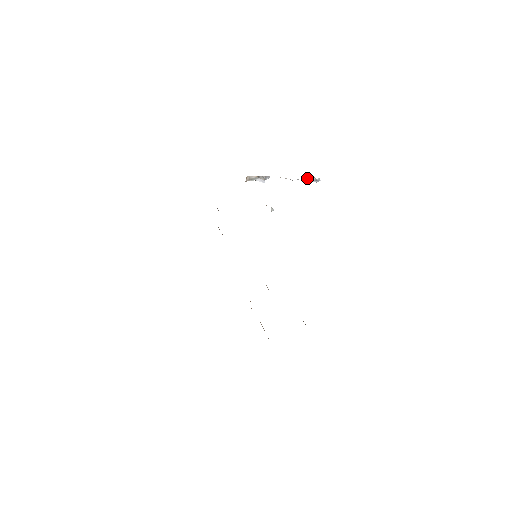
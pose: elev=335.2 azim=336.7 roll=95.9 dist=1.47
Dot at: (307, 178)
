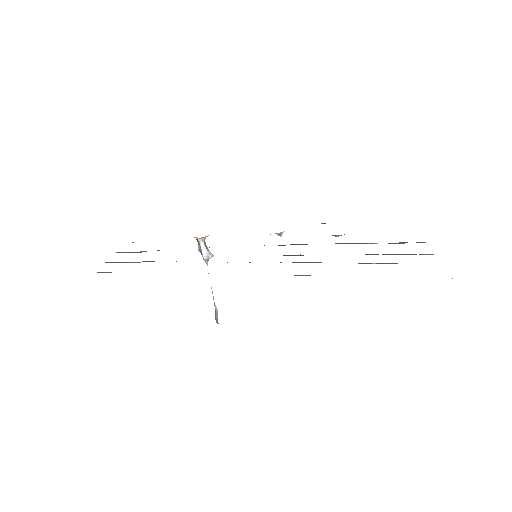
Dot at: (216, 308)
